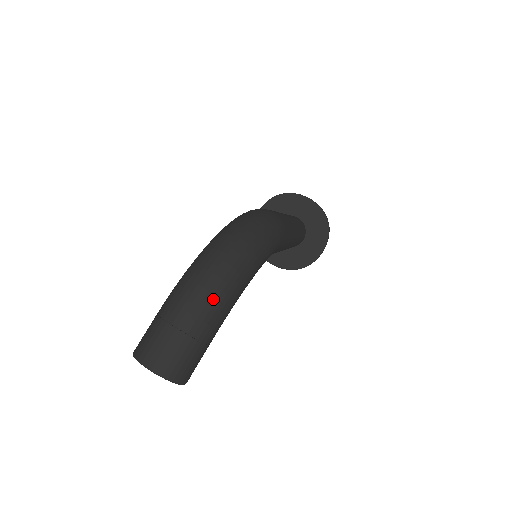
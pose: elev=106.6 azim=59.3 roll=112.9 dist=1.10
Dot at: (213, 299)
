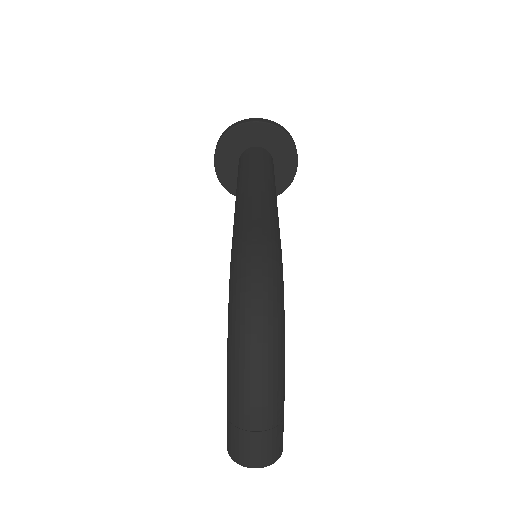
Dot at: (270, 392)
